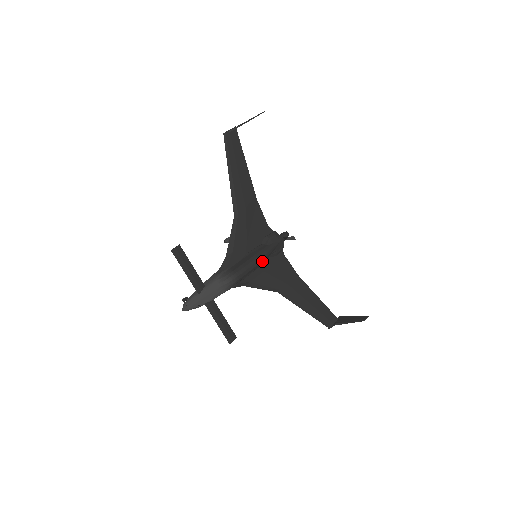
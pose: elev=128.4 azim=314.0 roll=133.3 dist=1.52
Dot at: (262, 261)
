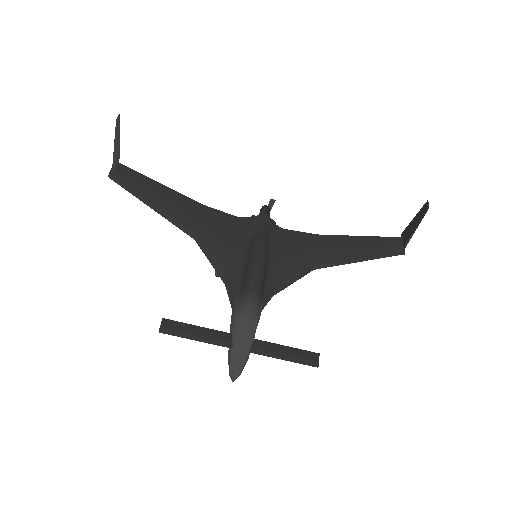
Dot at: (265, 253)
